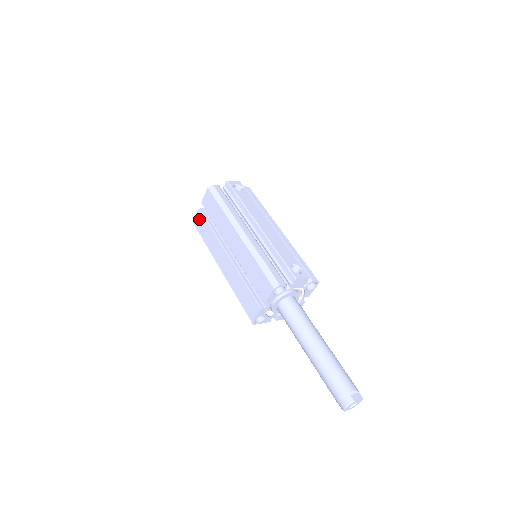
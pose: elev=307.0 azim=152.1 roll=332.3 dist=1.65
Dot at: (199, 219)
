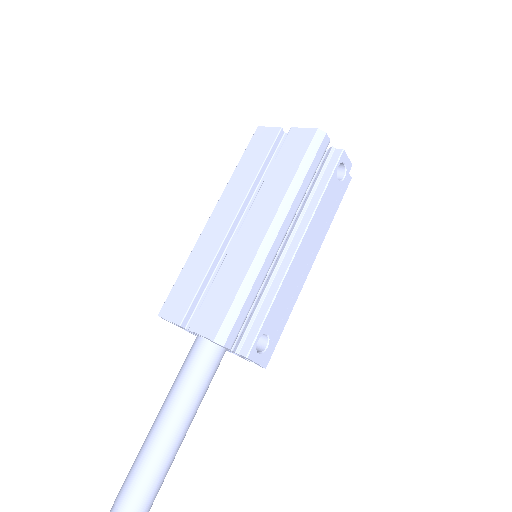
Dot at: (266, 137)
